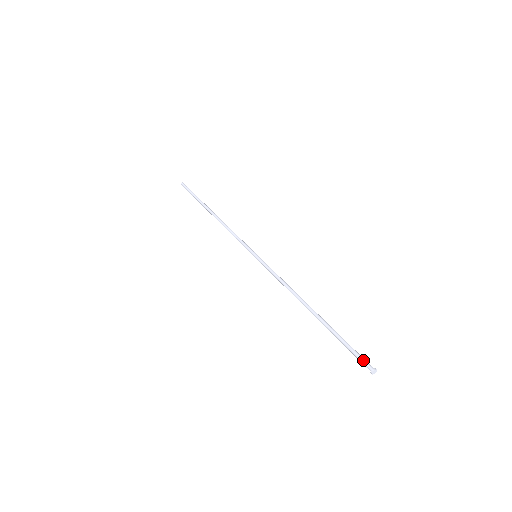
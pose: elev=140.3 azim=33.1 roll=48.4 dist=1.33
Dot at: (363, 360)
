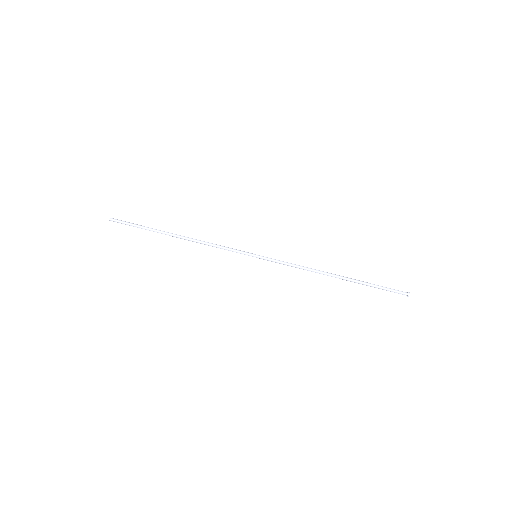
Dot at: (398, 292)
